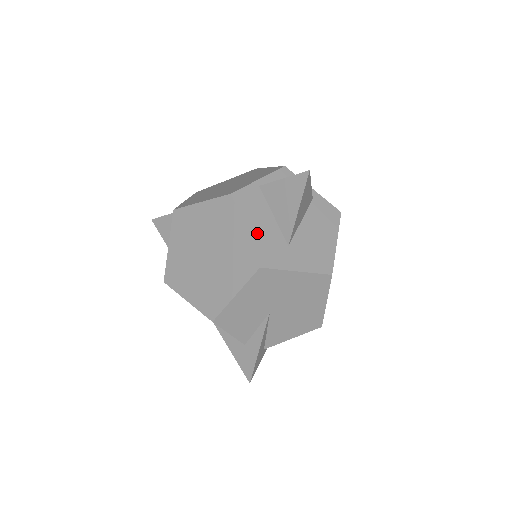
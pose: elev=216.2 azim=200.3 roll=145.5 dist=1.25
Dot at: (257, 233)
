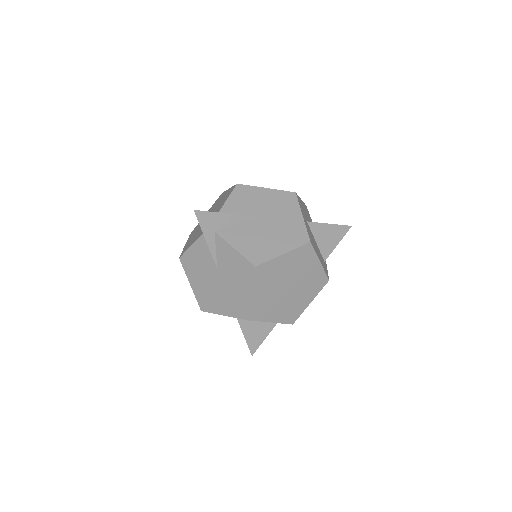
Dot at: (303, 206)
